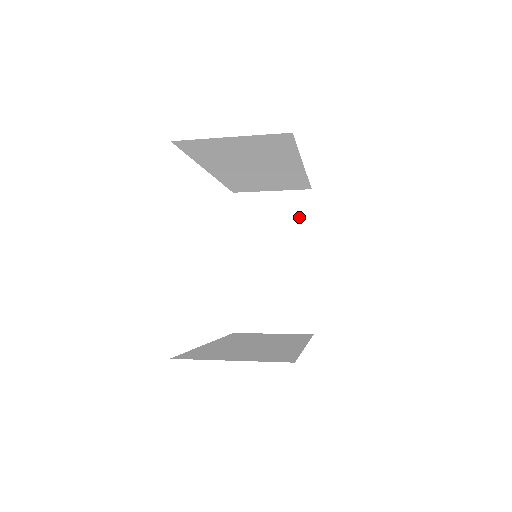
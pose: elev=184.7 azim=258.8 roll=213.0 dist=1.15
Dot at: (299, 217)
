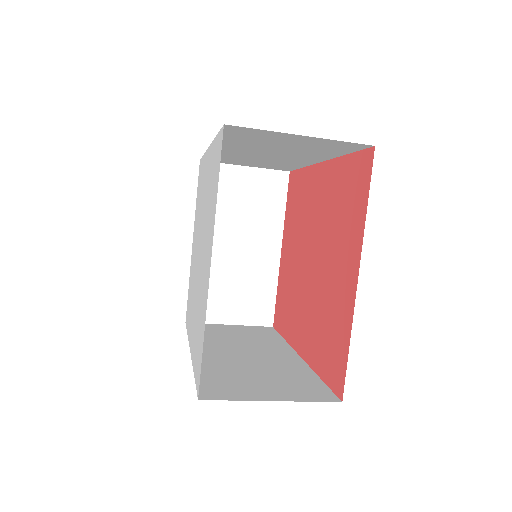
Dot at: (273, 201)
